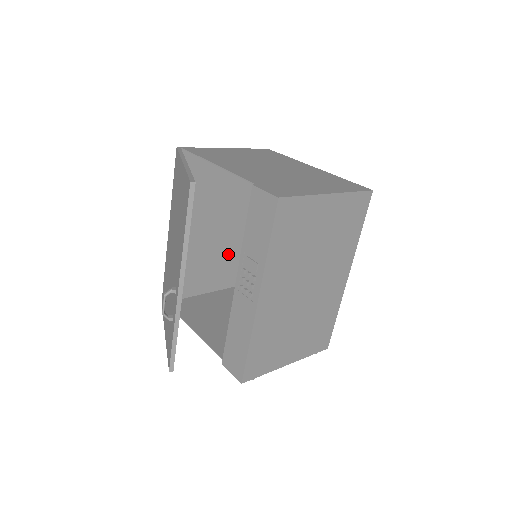
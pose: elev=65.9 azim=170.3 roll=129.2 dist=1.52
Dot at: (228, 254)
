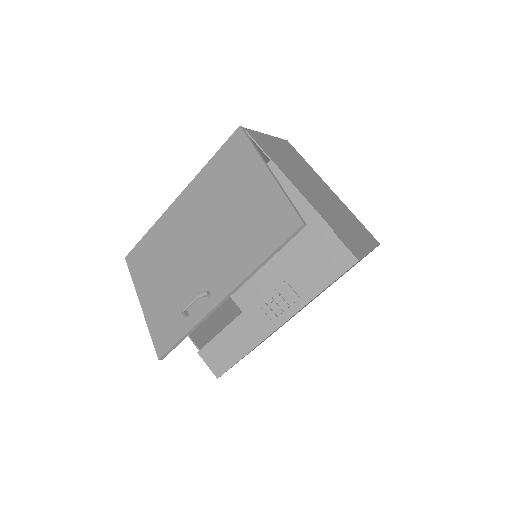
Dot at: occluded
